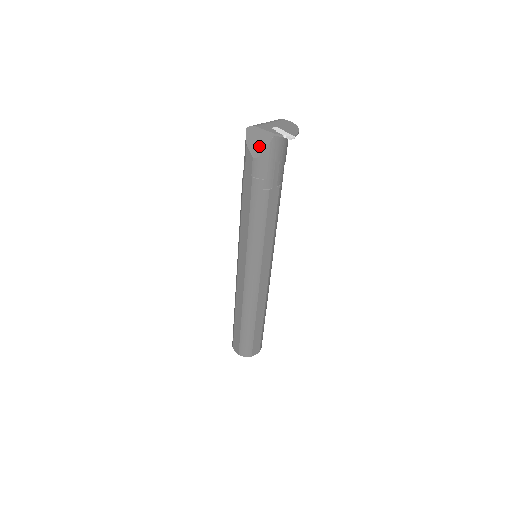
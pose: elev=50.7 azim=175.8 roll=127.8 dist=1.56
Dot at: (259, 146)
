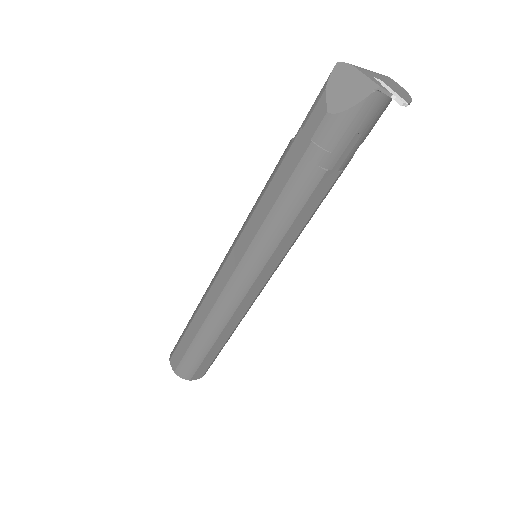
Dot at: (346, 97)
